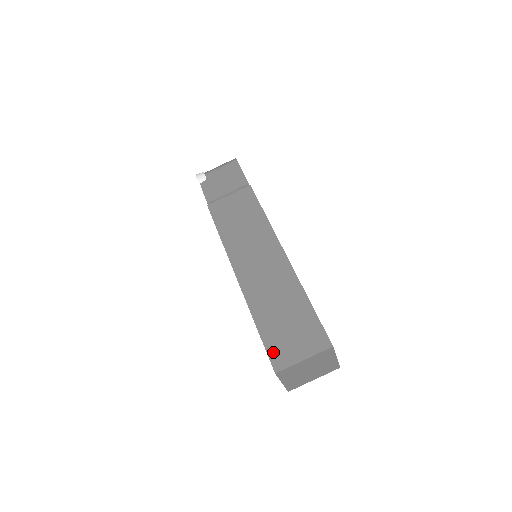
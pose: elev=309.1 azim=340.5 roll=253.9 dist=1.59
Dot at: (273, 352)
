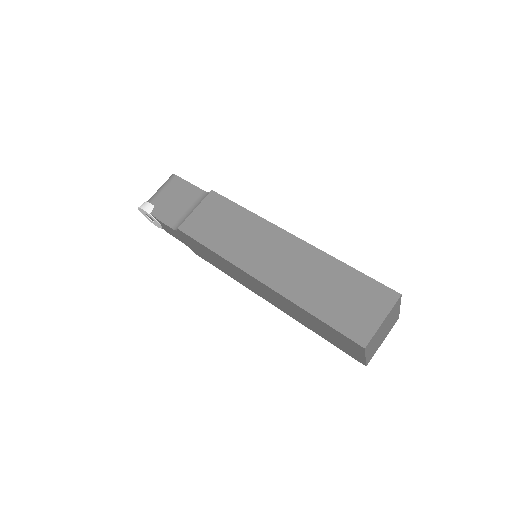
Dot at: (348, 330)
